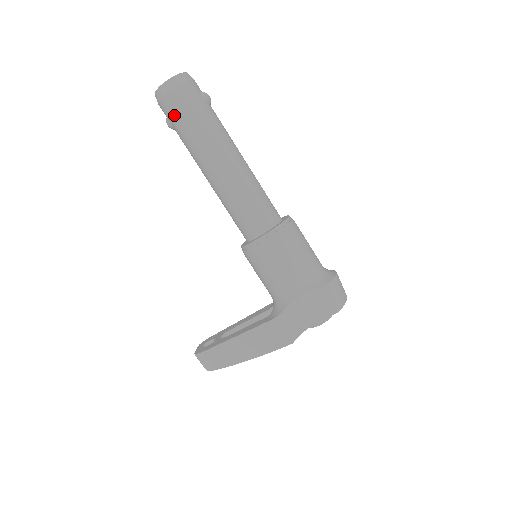
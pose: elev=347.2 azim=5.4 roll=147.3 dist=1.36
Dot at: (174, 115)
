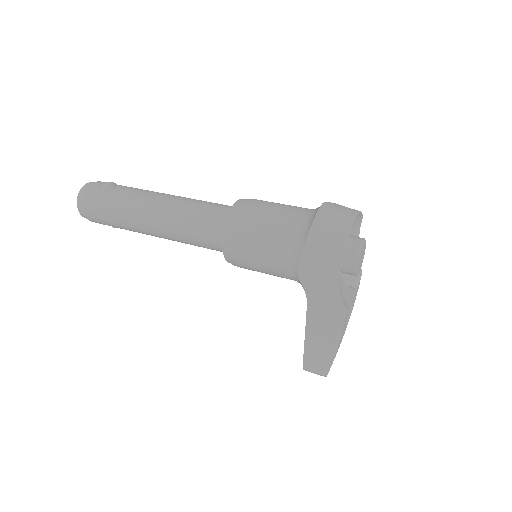
Dot at: (103, 223)
